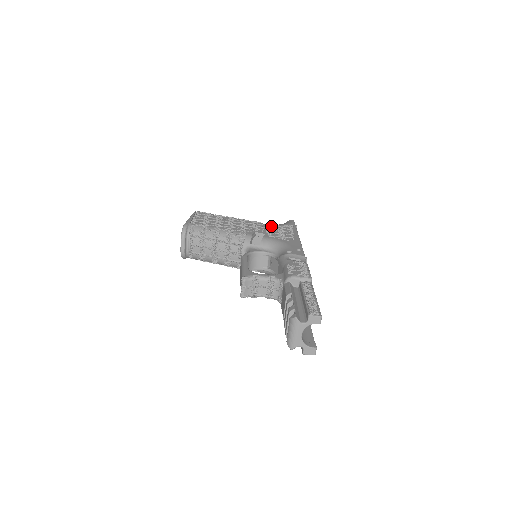
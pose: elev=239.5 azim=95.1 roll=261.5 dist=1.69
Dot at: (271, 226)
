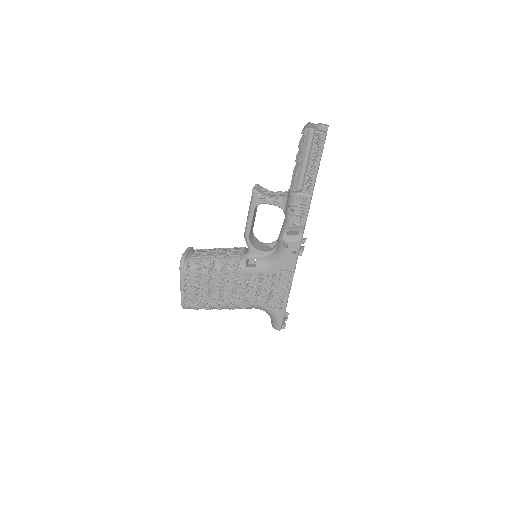
Dot at: occluded
